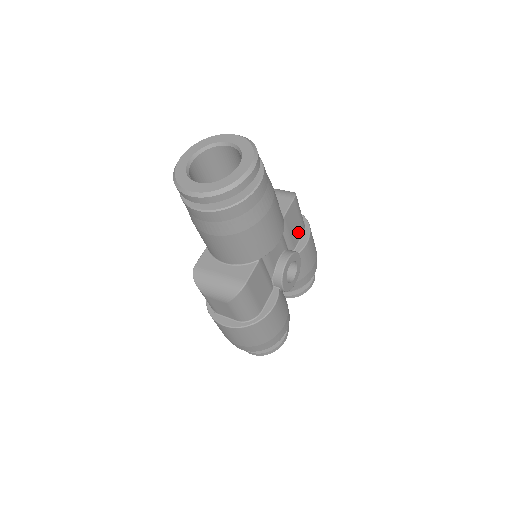
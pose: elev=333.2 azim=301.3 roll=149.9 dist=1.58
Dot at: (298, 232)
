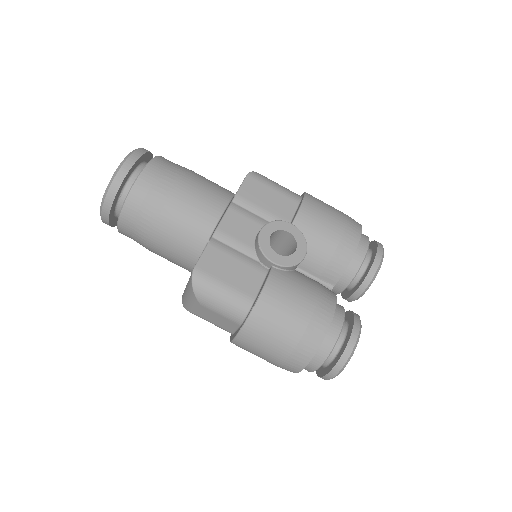
Dot at: (285, 205)
